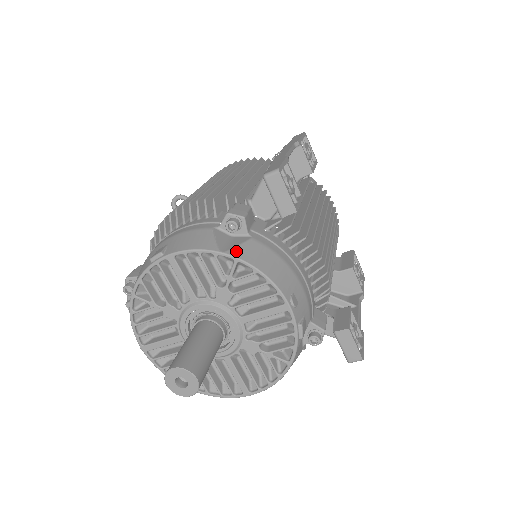
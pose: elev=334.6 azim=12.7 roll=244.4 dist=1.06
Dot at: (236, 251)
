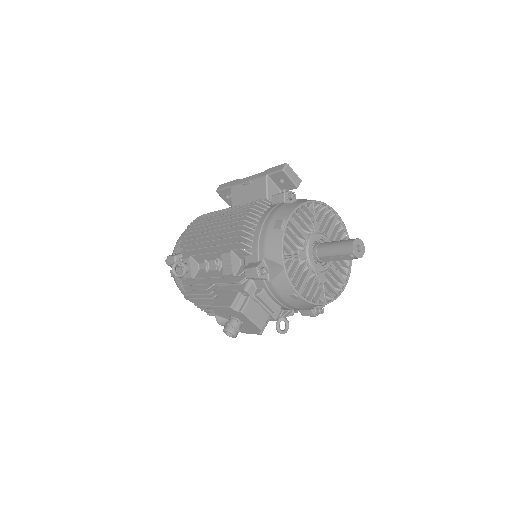
Dot at: (308, 200)
